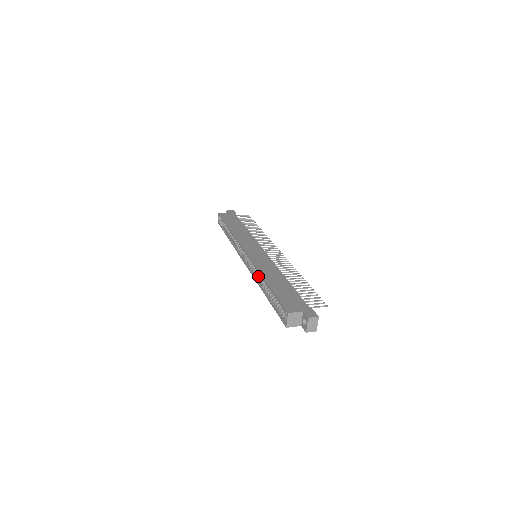
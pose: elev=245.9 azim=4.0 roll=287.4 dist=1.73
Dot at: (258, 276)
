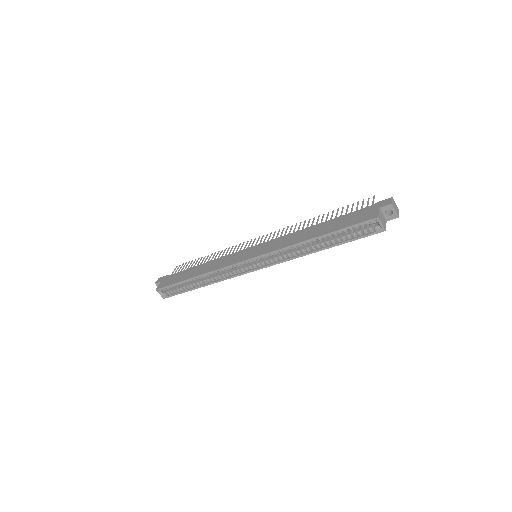
Dot at: (292, 253)
